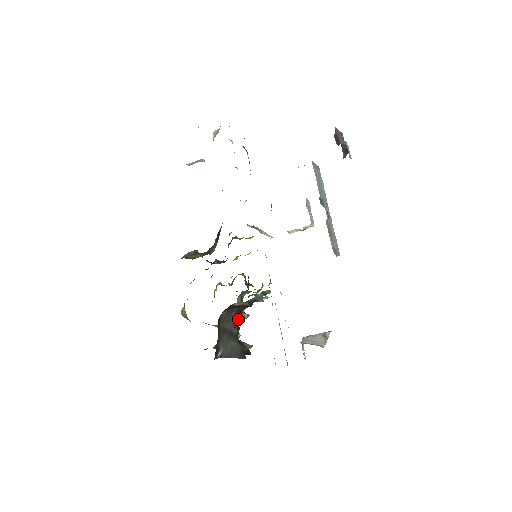
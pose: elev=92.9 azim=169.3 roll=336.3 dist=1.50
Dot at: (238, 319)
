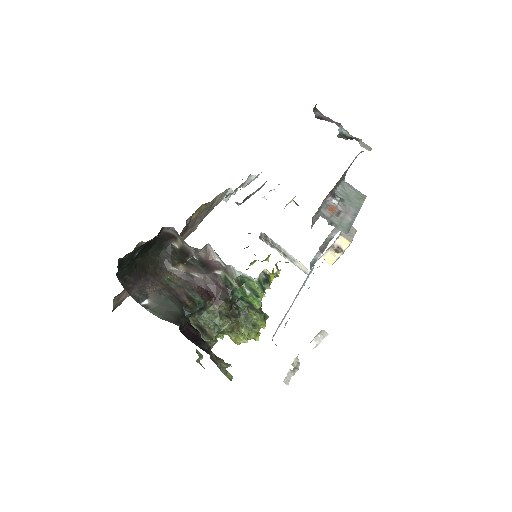
Dot at: (198, 295)
